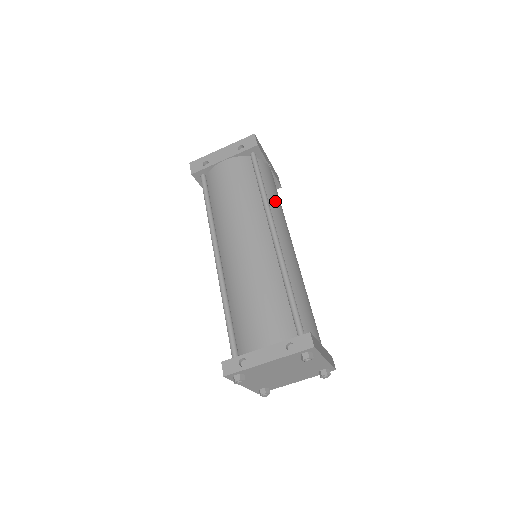
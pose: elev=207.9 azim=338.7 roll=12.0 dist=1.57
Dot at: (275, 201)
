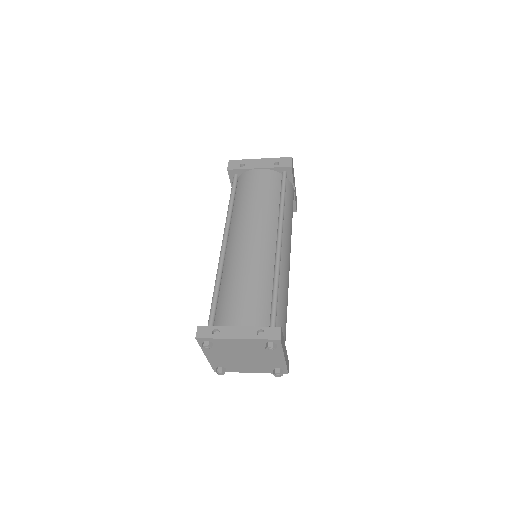
Dot at: (289, 217)
